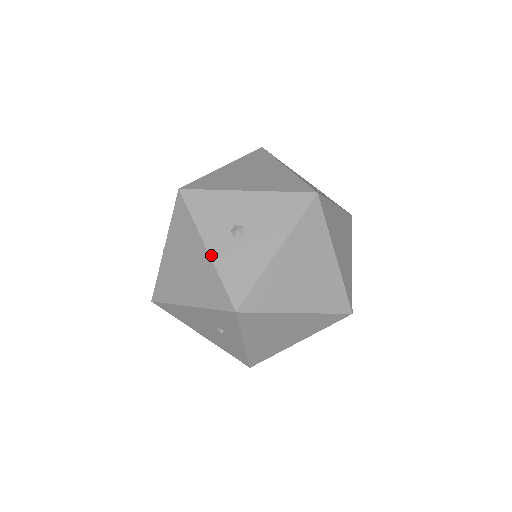
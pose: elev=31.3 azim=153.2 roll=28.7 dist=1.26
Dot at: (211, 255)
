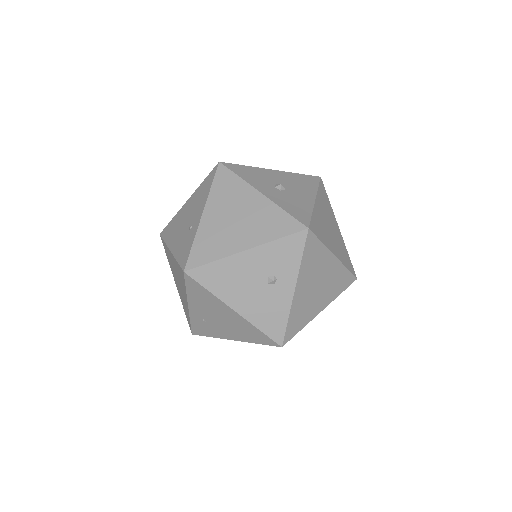
Dot at: (268, 197)
